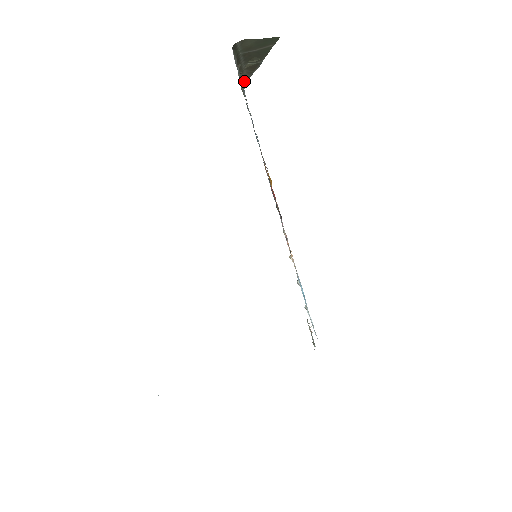
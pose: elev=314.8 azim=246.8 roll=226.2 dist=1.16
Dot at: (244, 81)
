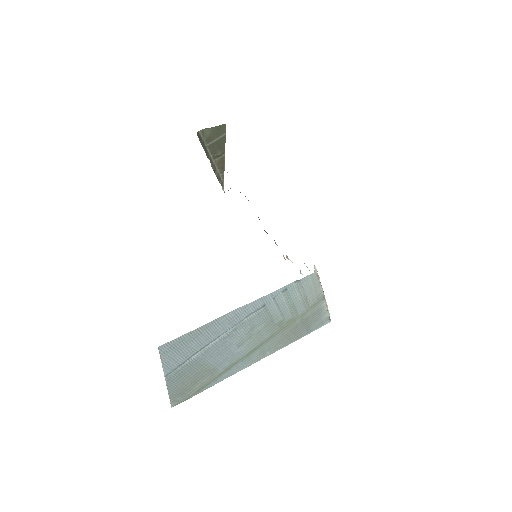
Dot at: (221, 182)
